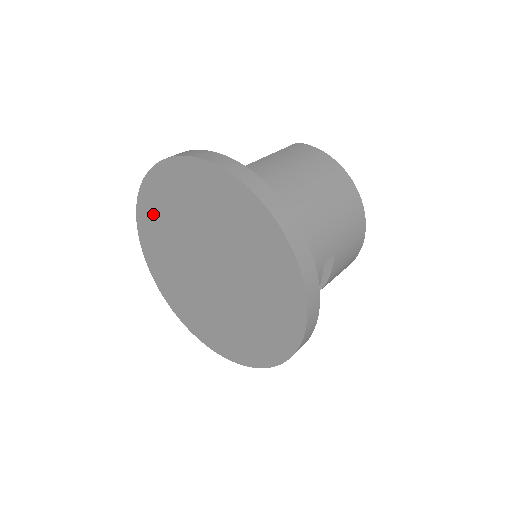
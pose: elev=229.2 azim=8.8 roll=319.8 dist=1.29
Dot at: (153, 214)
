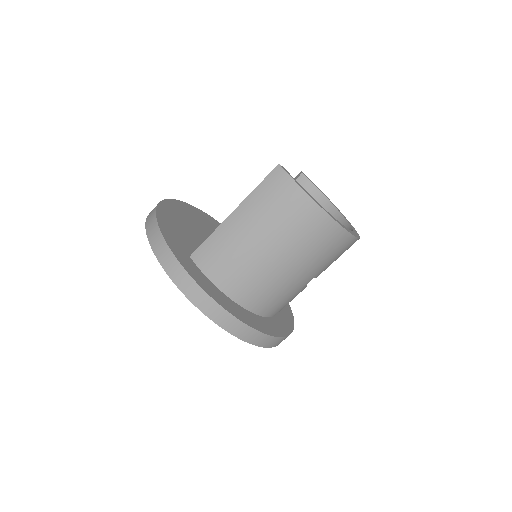
Dot at: occluded
